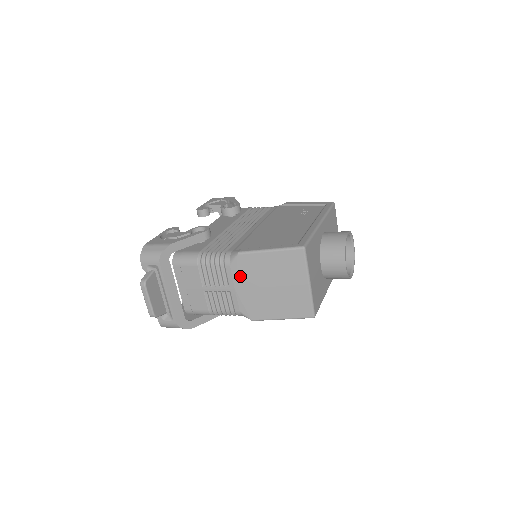
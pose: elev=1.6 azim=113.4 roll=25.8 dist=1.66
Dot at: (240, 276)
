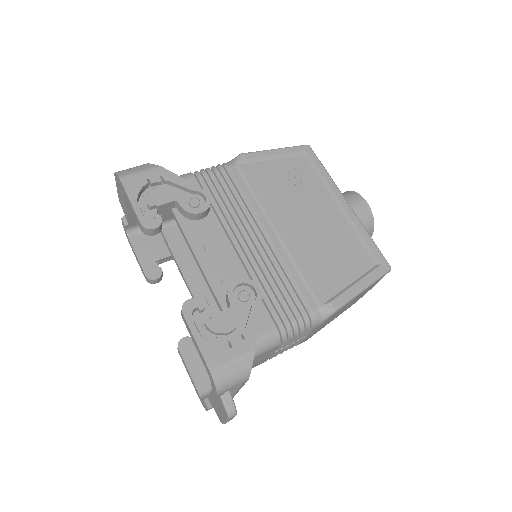
Dot at: (323, 324)
